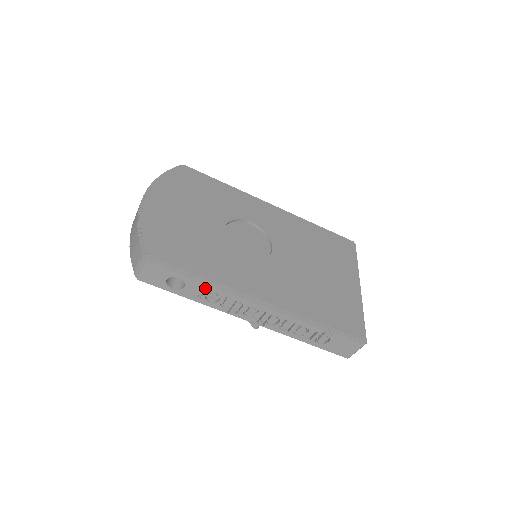
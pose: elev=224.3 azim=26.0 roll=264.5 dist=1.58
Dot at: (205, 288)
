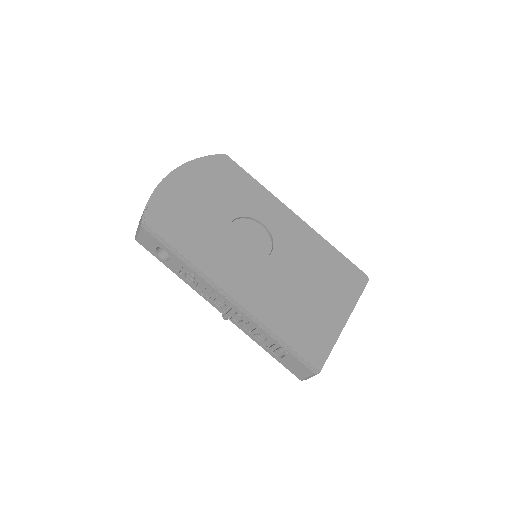
Dot at: (184, 267)
